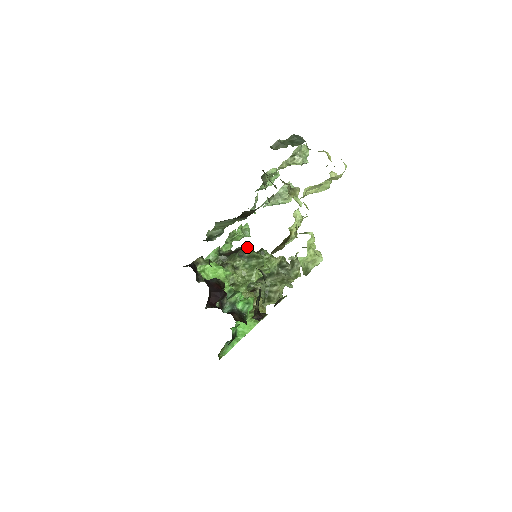
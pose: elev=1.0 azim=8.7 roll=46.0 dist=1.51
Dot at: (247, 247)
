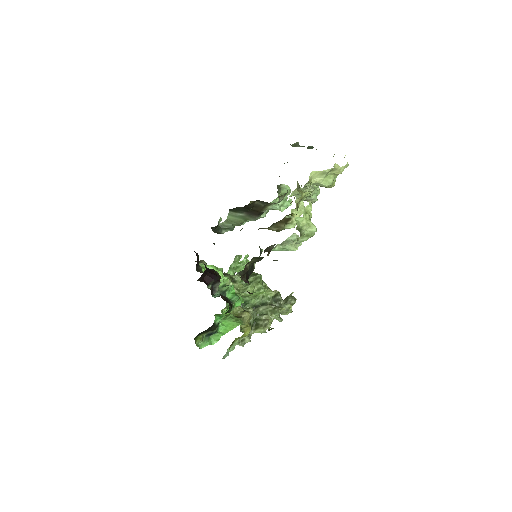
Dot at: occluded
